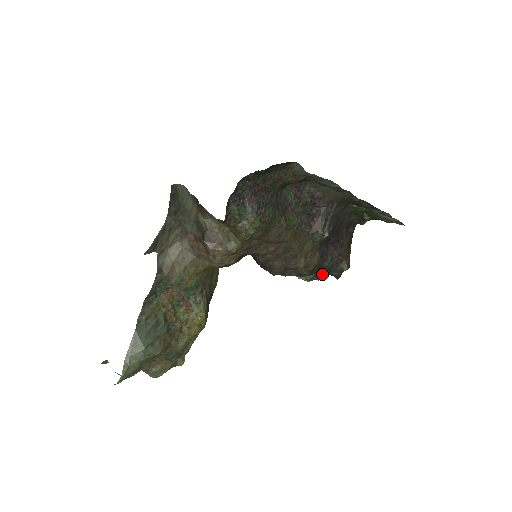
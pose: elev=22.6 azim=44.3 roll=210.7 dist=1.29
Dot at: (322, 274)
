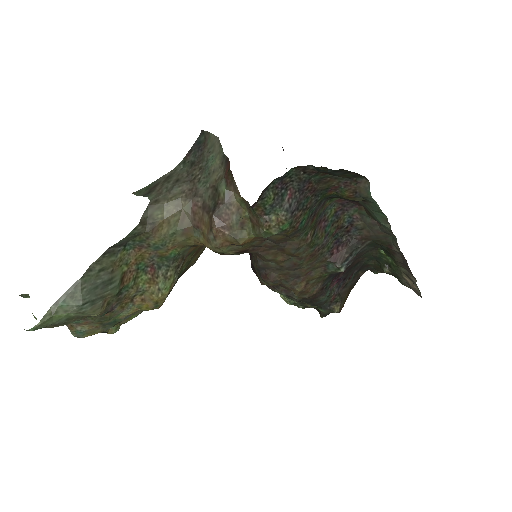
Dot at: occluded
